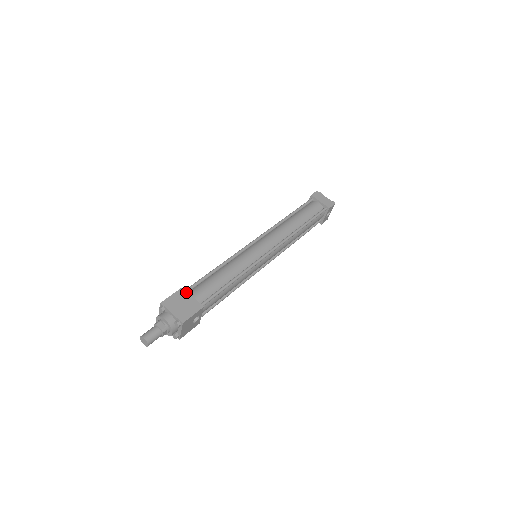
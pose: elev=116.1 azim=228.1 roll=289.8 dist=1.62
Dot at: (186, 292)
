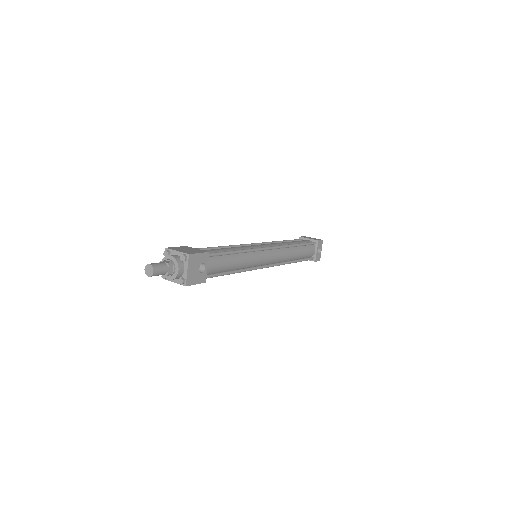
Dot at: (190, 247)
